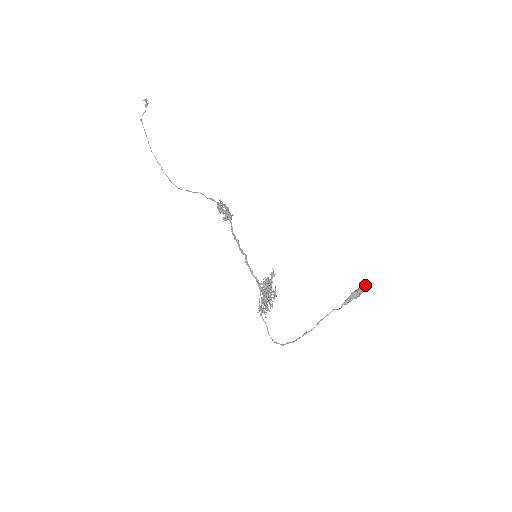
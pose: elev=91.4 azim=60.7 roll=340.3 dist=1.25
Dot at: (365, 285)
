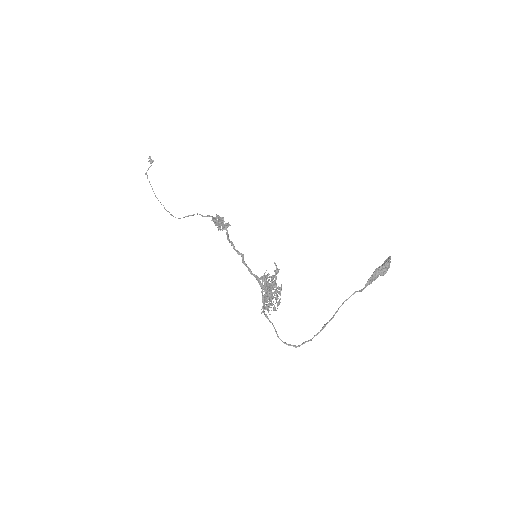
Dot at: (390, 256)
